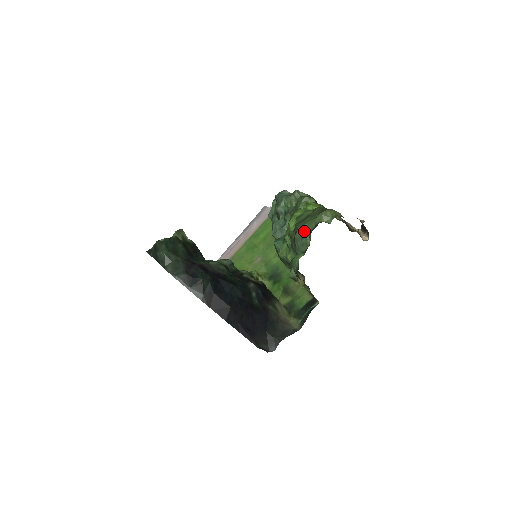
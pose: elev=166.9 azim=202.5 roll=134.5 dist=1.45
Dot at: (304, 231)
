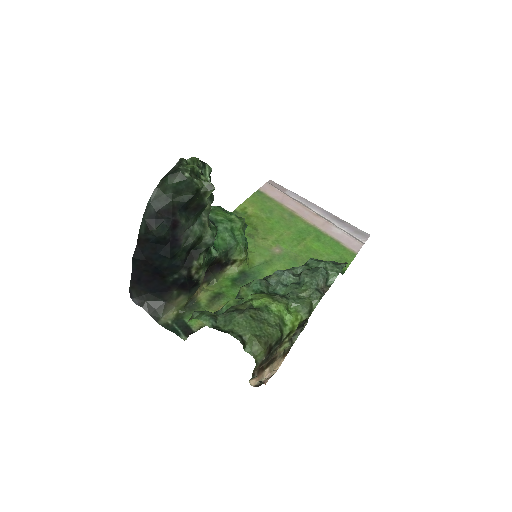
Dot at: (237, 322)
